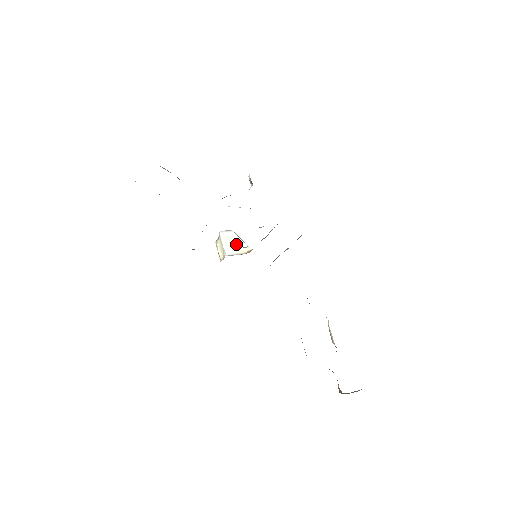
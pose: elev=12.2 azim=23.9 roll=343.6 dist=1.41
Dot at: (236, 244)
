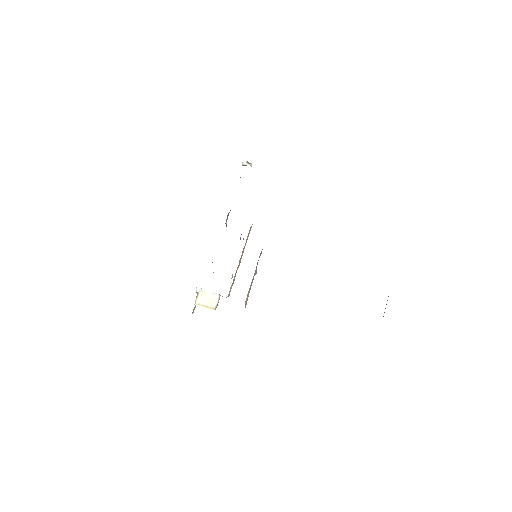
Dot at: occluded
